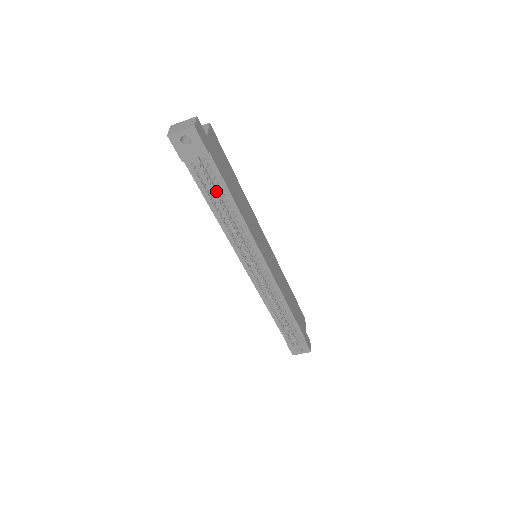
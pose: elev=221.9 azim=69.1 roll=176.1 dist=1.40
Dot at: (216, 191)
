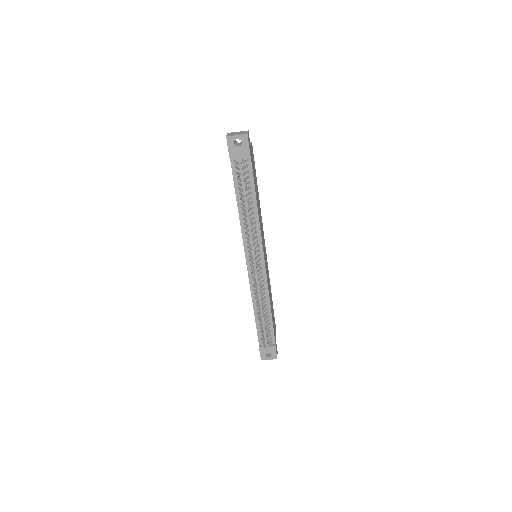
Dot at: (246, 188)
